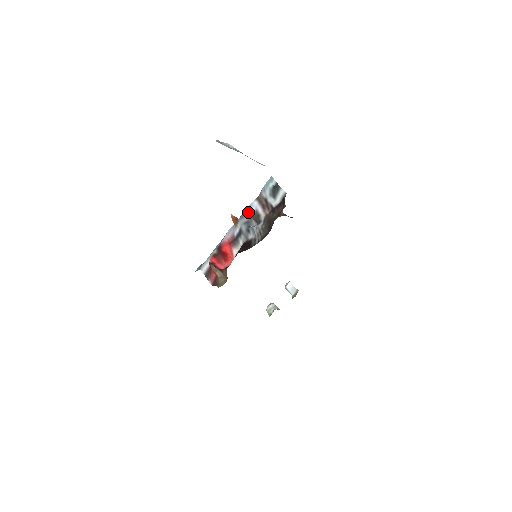
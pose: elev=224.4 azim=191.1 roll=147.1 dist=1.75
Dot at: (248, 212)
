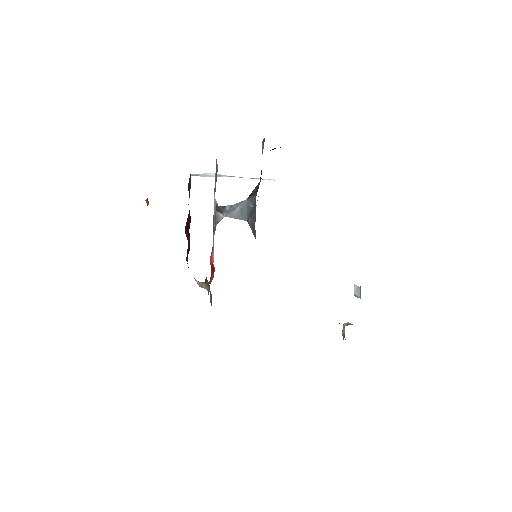
Dot at: (214, 209)
